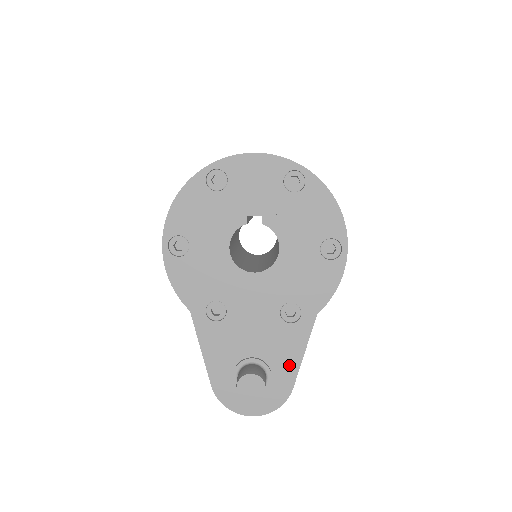
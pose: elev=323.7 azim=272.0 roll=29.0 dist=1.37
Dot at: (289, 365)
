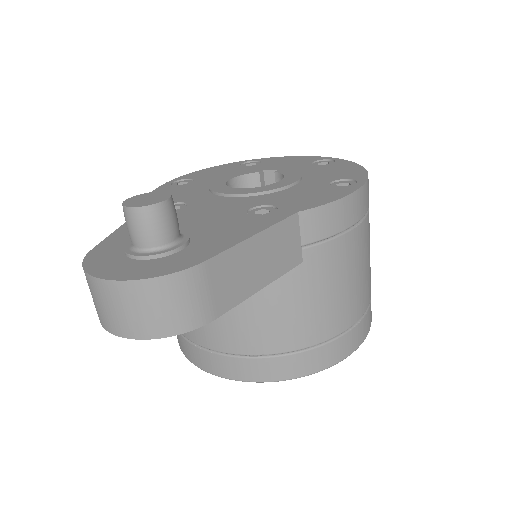
Dot at: (222, 242)
